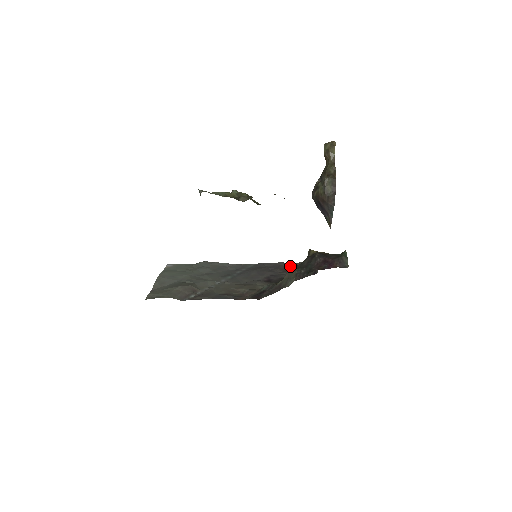
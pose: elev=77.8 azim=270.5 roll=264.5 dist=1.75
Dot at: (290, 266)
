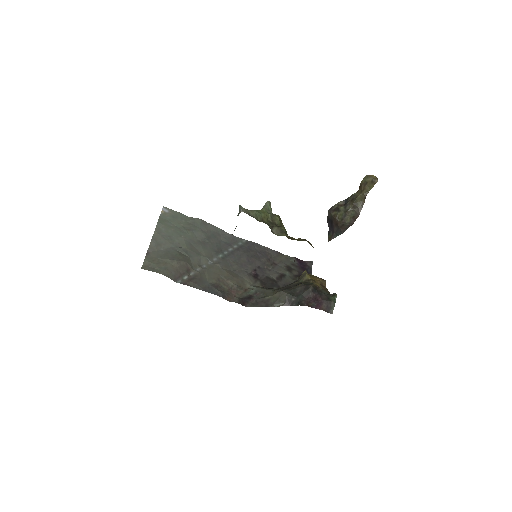
Dot at: (277, 257)
